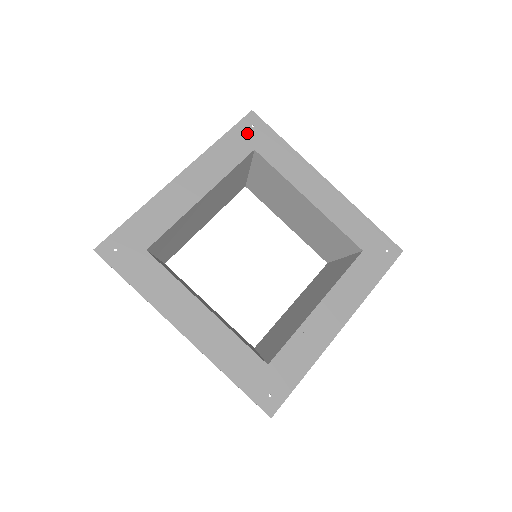
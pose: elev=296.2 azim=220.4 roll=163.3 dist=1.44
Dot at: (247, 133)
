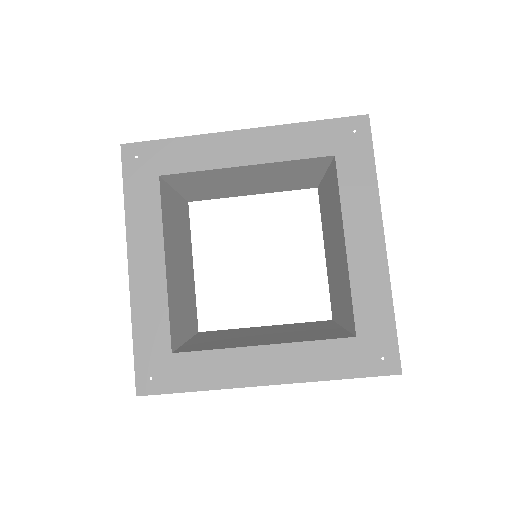
Dot at: (342, 134)
